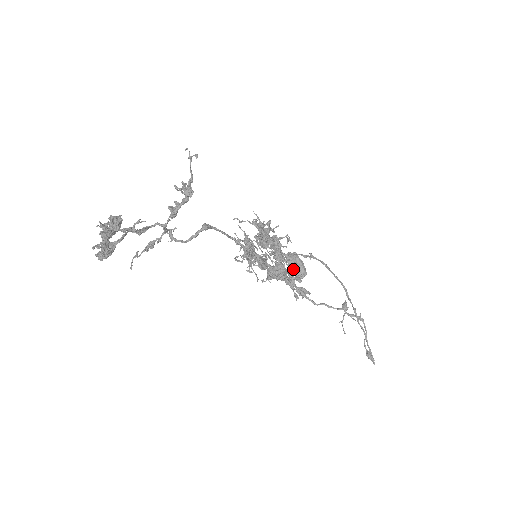
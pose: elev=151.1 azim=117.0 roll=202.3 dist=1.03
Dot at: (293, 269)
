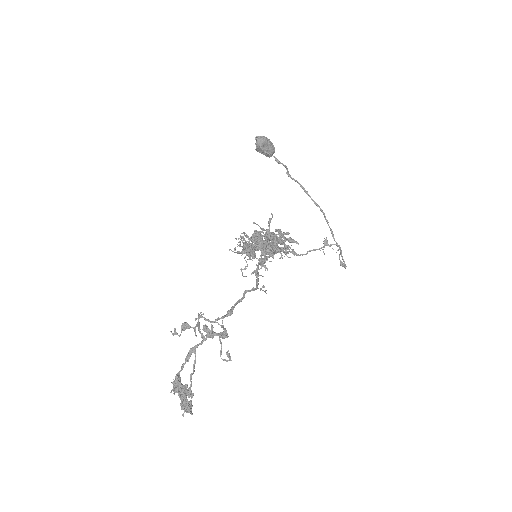
Dot at: (262, 153)
